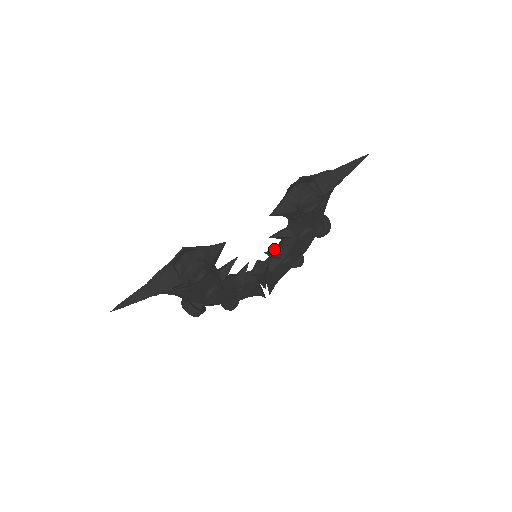
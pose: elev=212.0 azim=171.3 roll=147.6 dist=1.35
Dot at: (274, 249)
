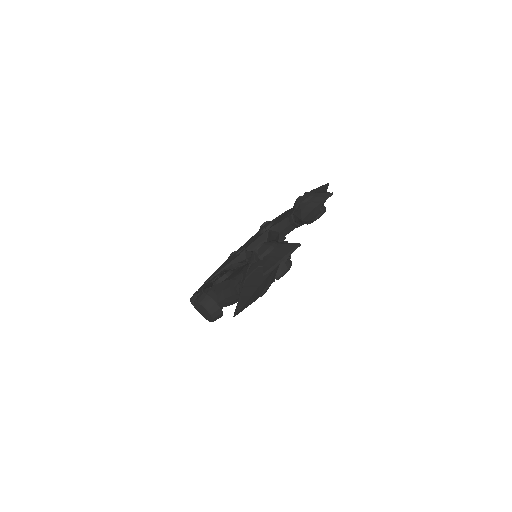
Dot at: (245, 249)
